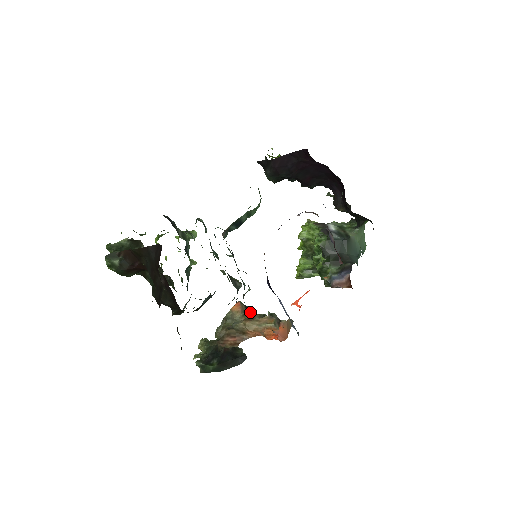
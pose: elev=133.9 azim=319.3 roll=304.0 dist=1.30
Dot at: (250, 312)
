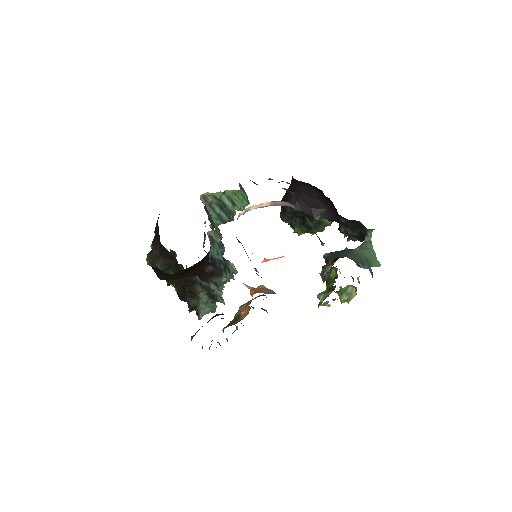
Dot at: occluded
